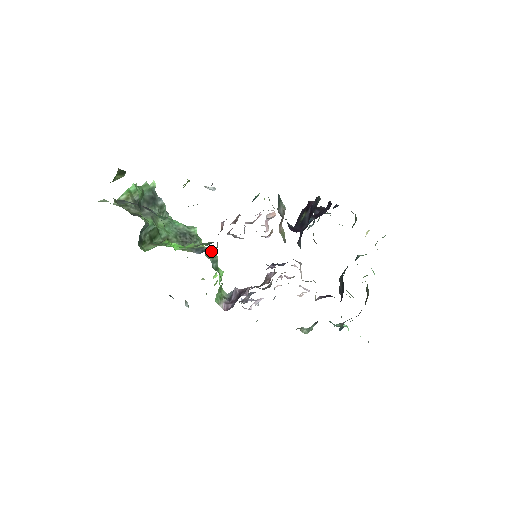
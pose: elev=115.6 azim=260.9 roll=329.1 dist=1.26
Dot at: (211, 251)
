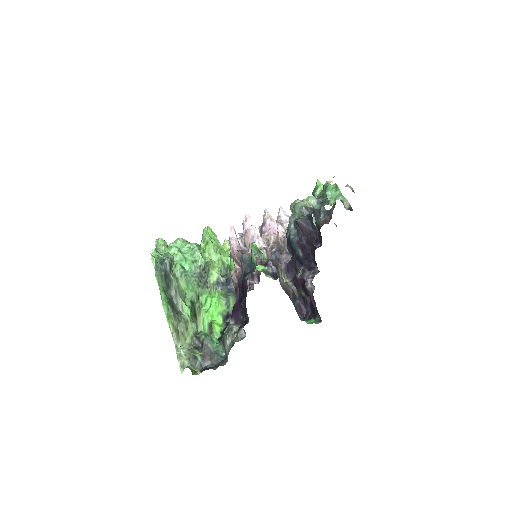
Dot at: (216, 254)
